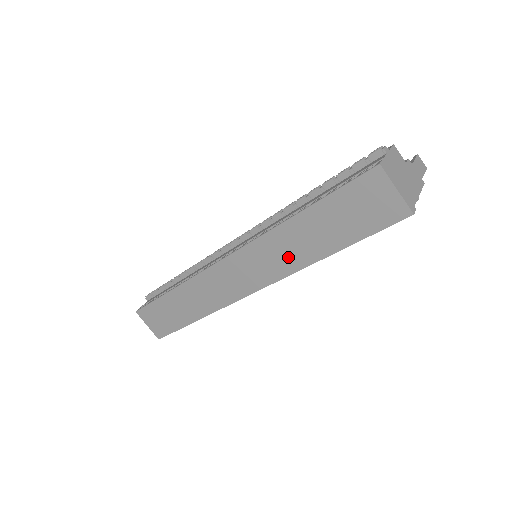
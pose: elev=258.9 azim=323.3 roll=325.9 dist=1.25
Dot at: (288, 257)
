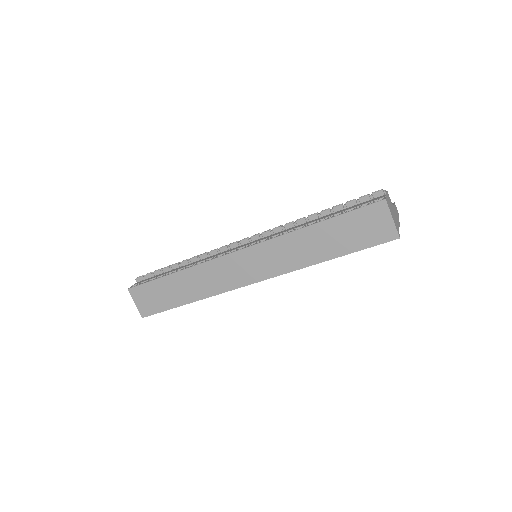
Dot at: (295, 257)
